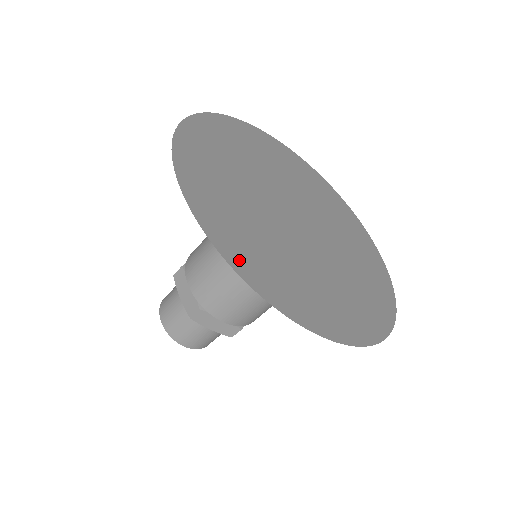
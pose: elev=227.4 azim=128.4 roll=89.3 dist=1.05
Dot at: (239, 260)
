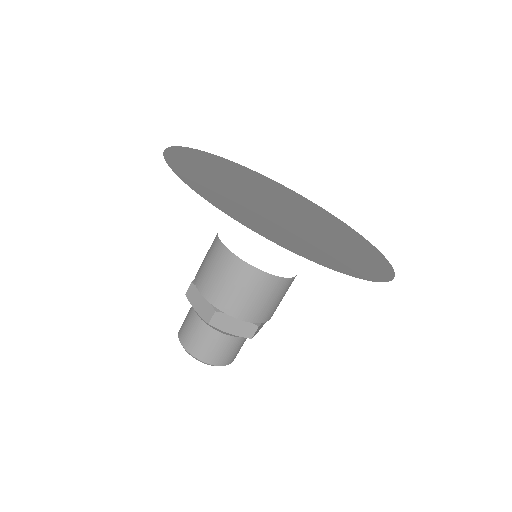
Dot at: (238, 217)
